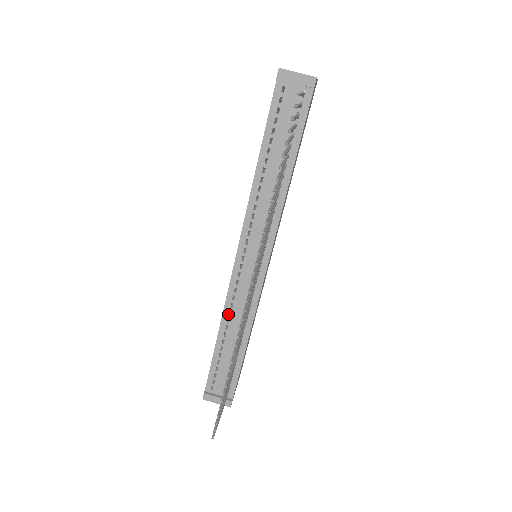
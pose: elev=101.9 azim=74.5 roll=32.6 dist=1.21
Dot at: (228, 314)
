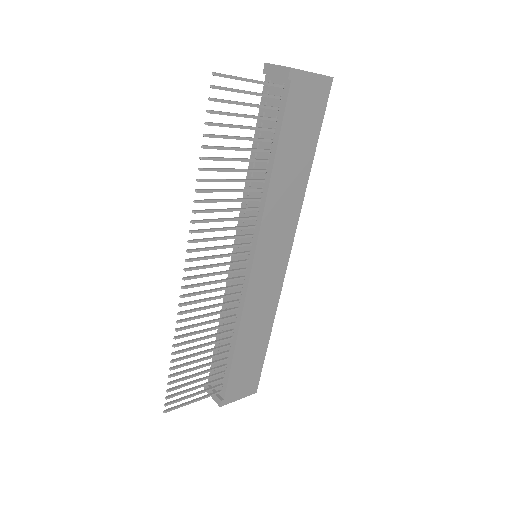
Dot at: (225, 308)
